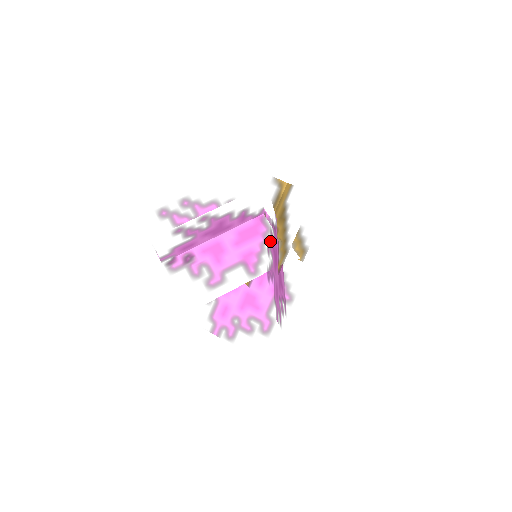
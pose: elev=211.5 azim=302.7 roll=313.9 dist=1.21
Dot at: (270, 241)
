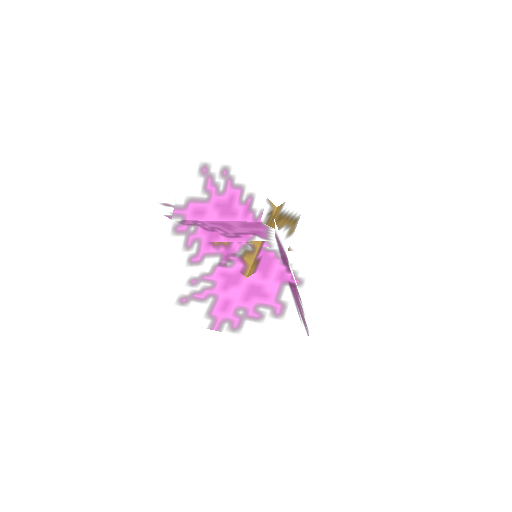
Dot at: occluded
